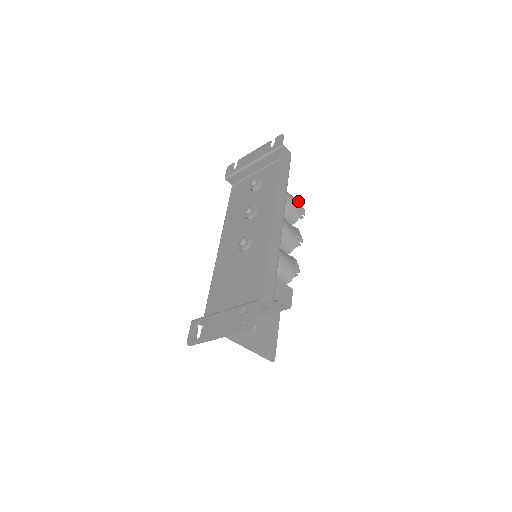
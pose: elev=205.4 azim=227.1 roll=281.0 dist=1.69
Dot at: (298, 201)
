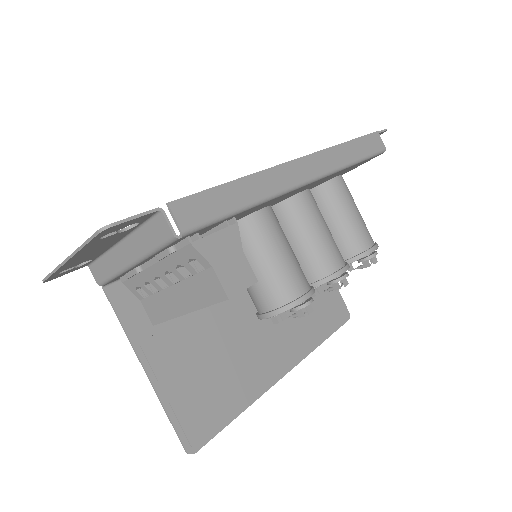
Dot at: occluded
